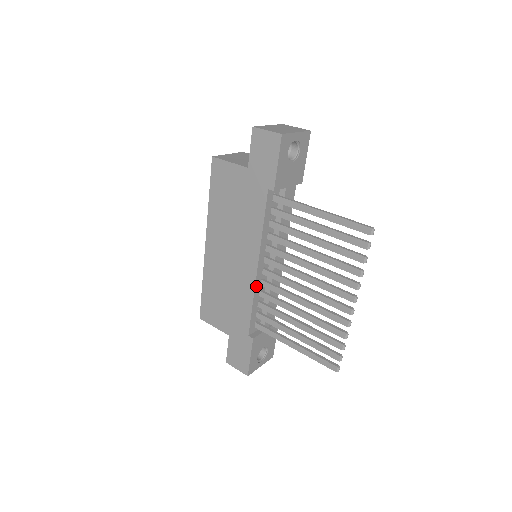
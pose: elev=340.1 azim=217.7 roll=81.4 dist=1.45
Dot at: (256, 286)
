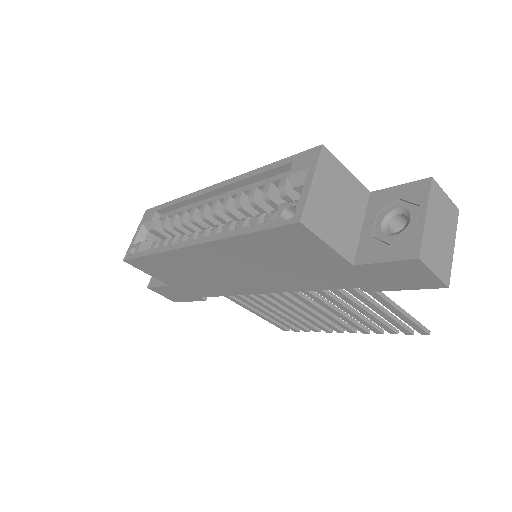
Dot at: (246, 292)
